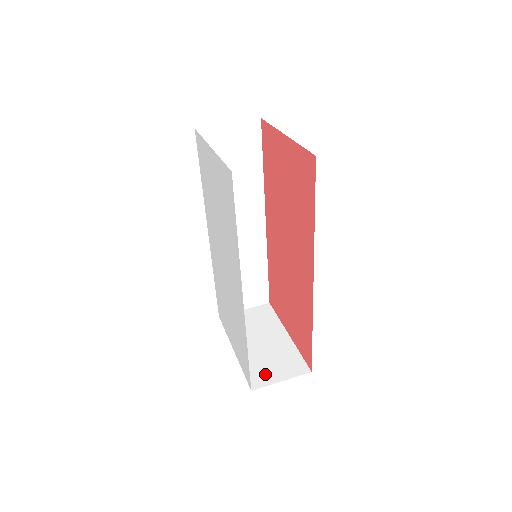
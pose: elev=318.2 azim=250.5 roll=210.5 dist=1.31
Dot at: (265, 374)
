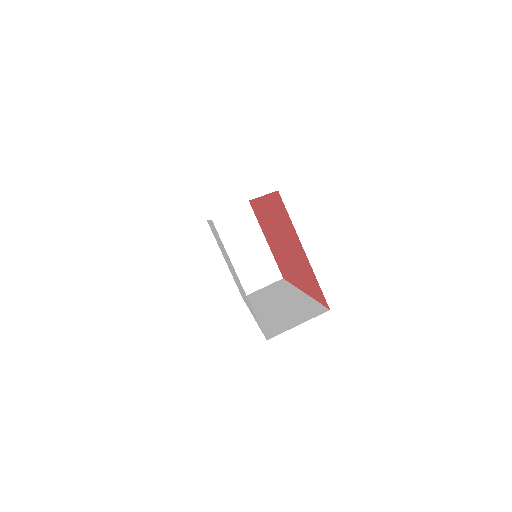
Dot at: (251, 282)
